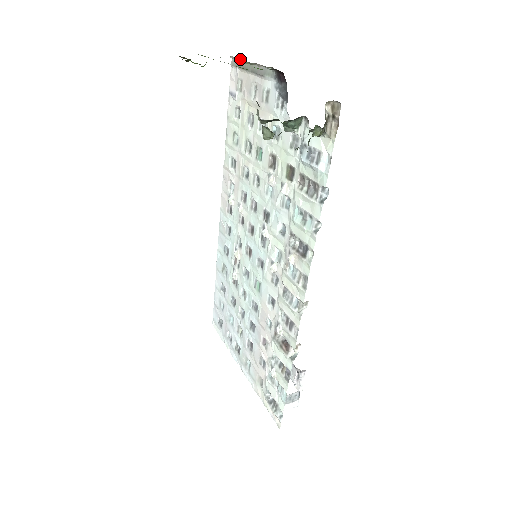
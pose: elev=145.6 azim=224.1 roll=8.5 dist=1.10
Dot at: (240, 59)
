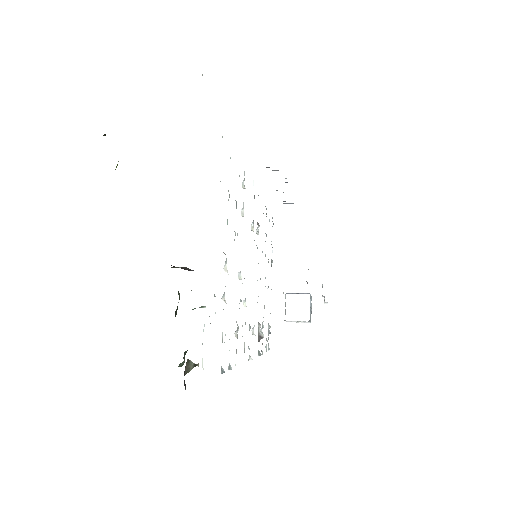
Dot at: occluded
